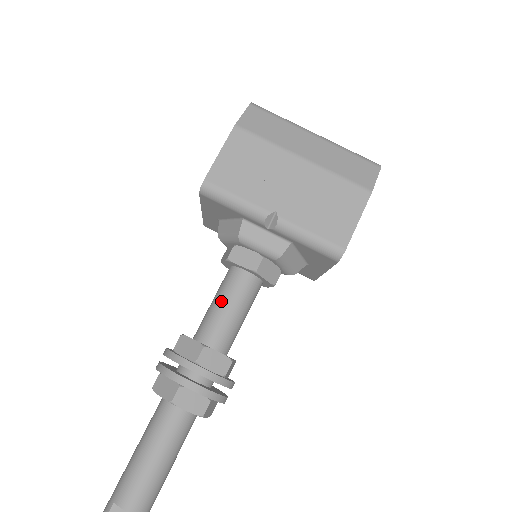
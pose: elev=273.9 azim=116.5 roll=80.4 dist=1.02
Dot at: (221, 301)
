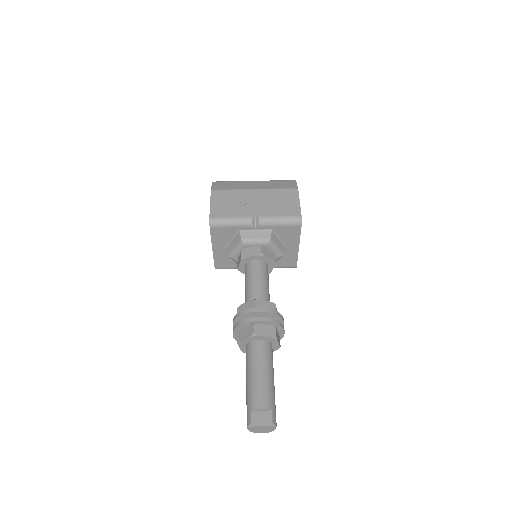
Dot at: (250, 280)
